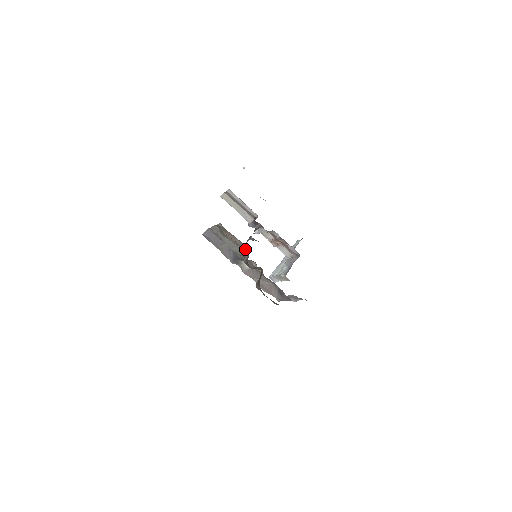
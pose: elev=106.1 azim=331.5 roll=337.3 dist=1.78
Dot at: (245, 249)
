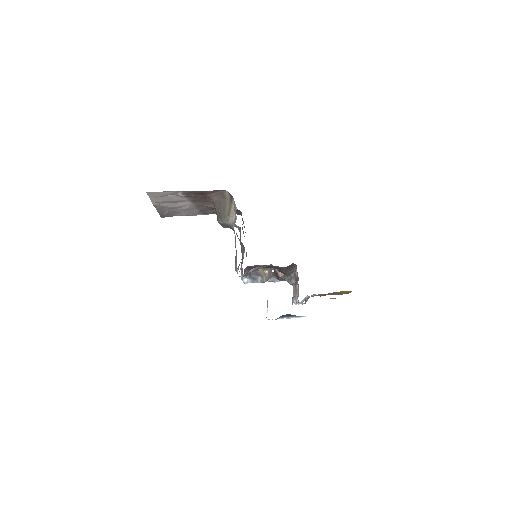
Dot at: occluded
